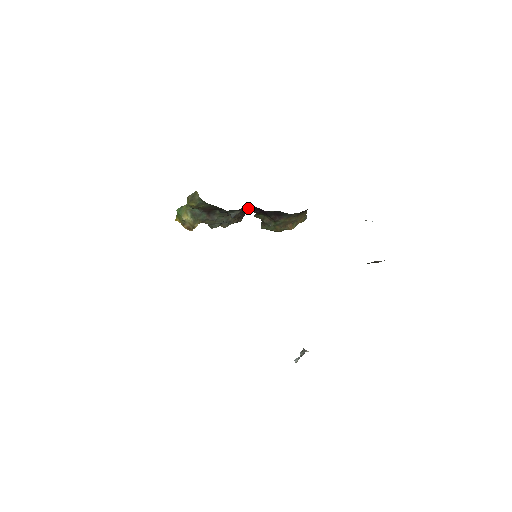
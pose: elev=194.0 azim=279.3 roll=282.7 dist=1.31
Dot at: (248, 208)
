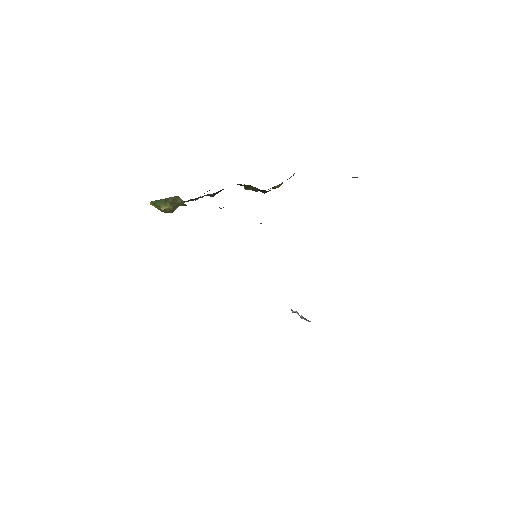
Dot at: occluded
